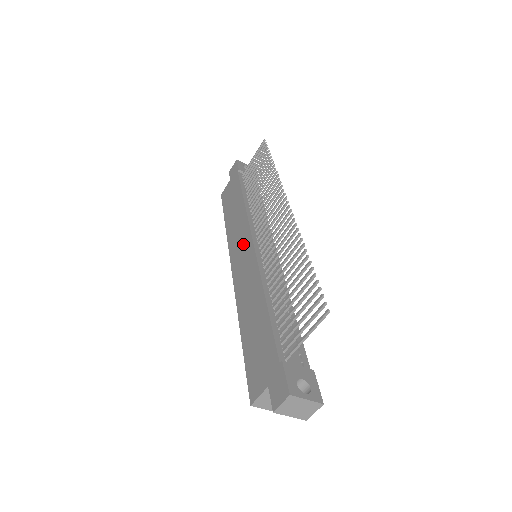
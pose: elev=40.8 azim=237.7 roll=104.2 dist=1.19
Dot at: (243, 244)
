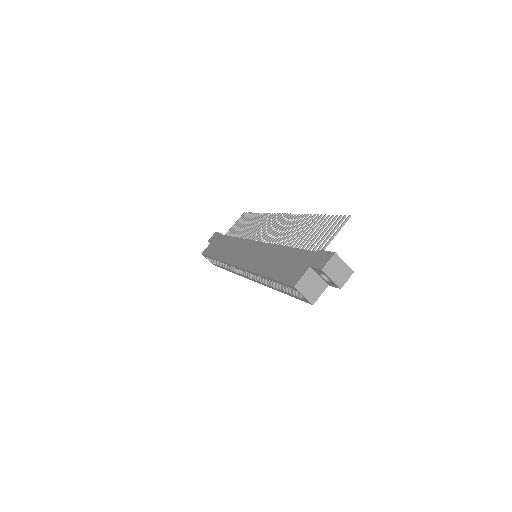
Dot at: (245, 249)
